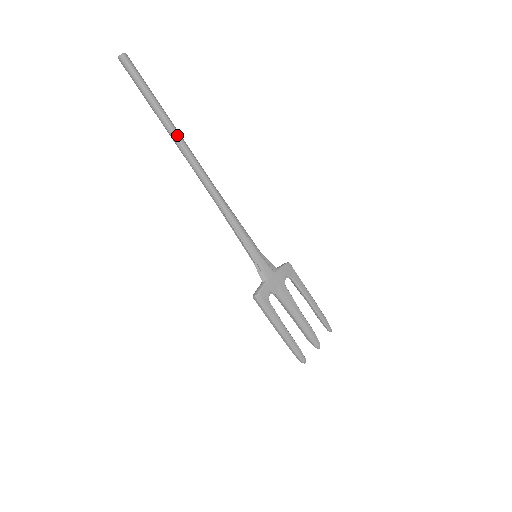
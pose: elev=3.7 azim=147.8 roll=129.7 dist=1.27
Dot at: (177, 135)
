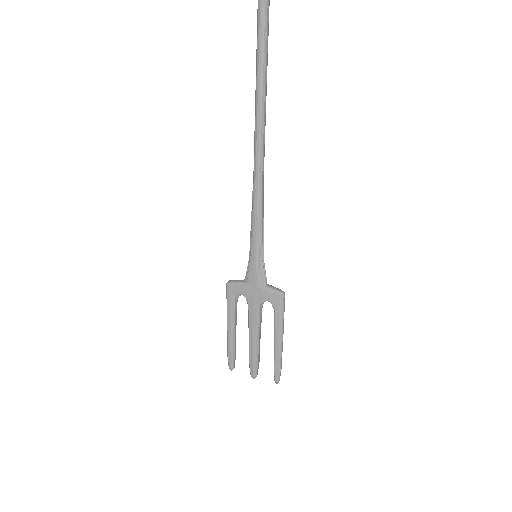
Dot at: (259, 84)
